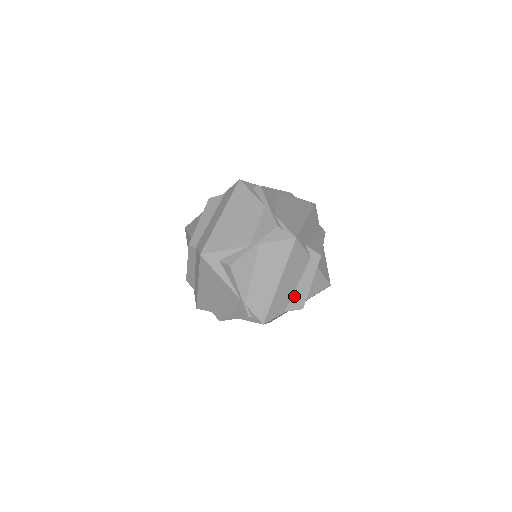
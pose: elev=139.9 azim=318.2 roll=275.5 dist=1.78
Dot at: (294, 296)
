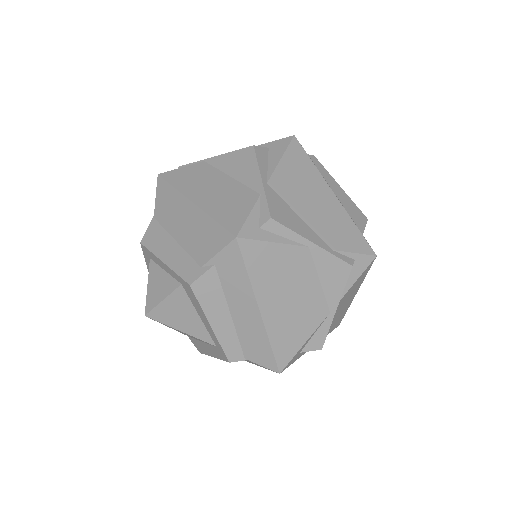
Dot at: occluded
